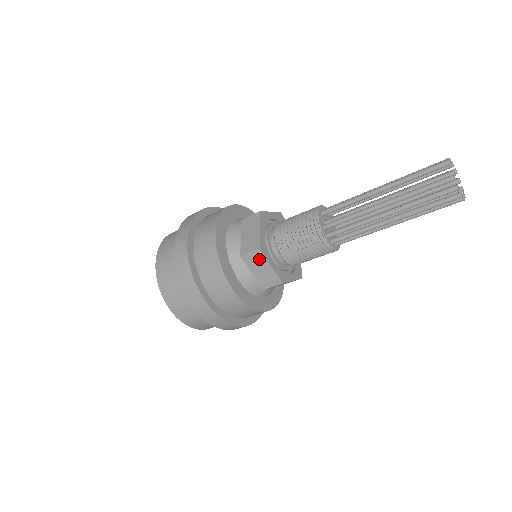
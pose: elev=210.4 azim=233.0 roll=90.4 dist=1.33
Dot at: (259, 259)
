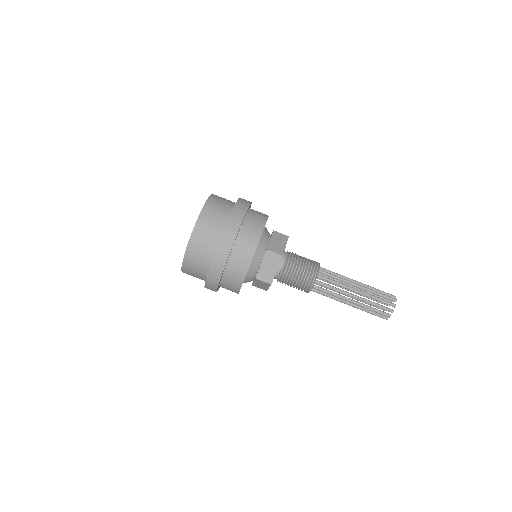
Dot at: (283, 239)
